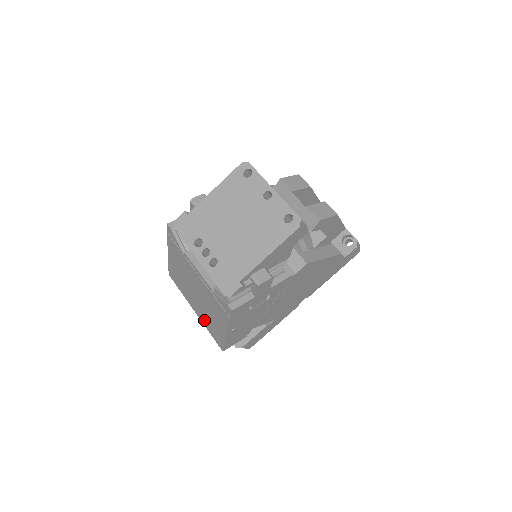
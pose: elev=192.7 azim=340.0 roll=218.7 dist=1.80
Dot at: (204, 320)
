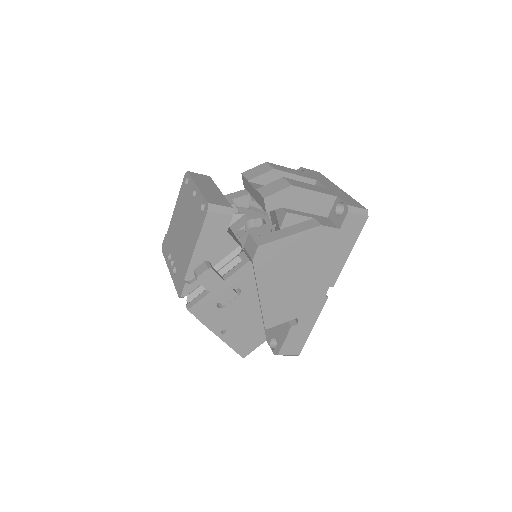
Dot at: occluded
